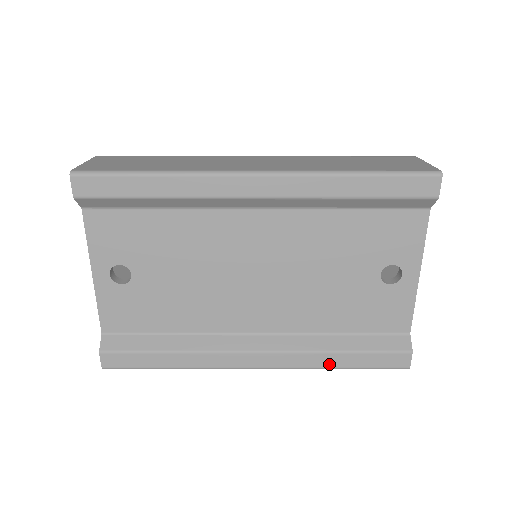
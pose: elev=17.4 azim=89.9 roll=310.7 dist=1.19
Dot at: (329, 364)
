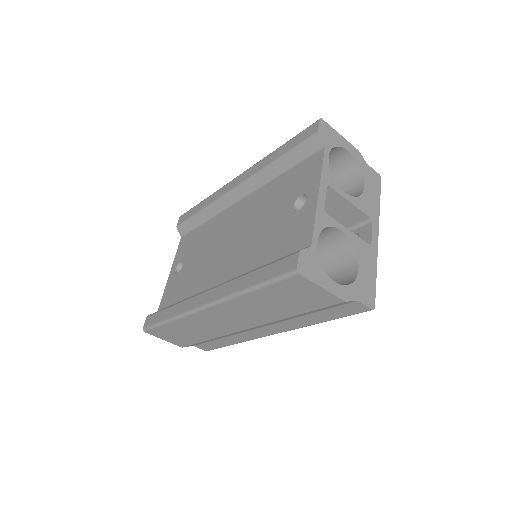
Dot at: (243, 286)
